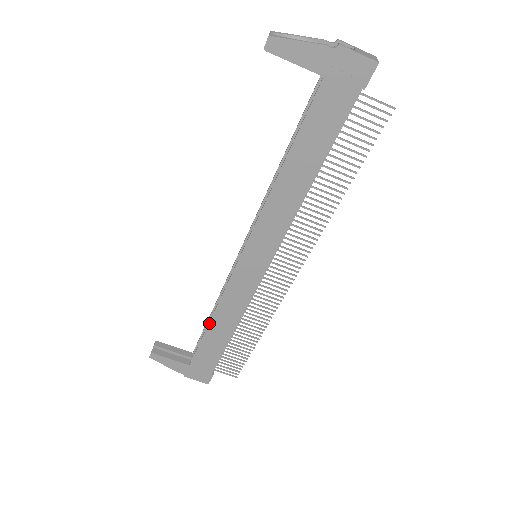
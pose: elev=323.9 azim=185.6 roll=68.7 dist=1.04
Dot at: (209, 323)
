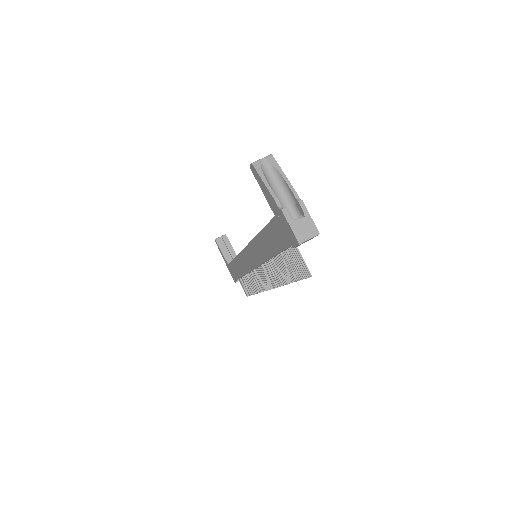
Dot at: (234, 259)
